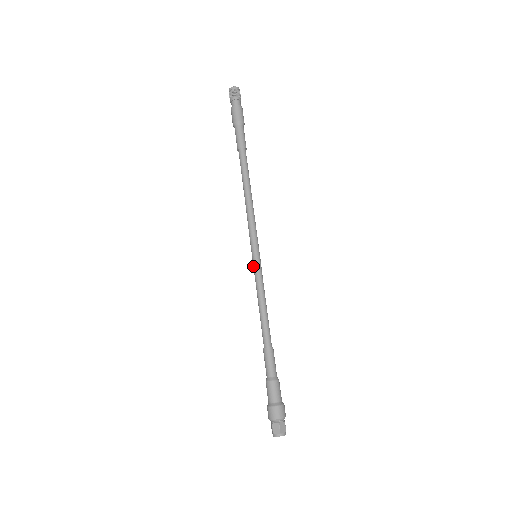
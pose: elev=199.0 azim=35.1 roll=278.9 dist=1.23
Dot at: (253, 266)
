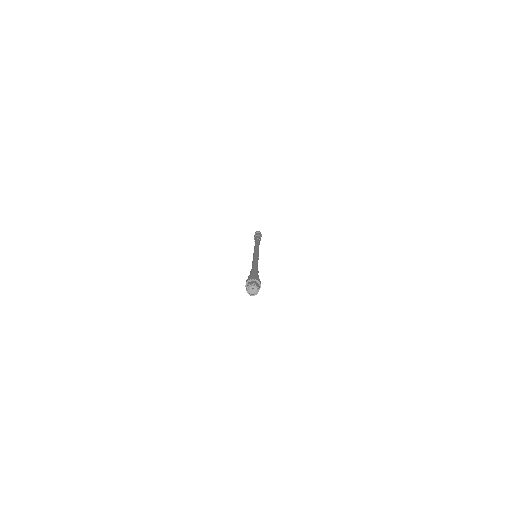
Dot at: (253, 256)
